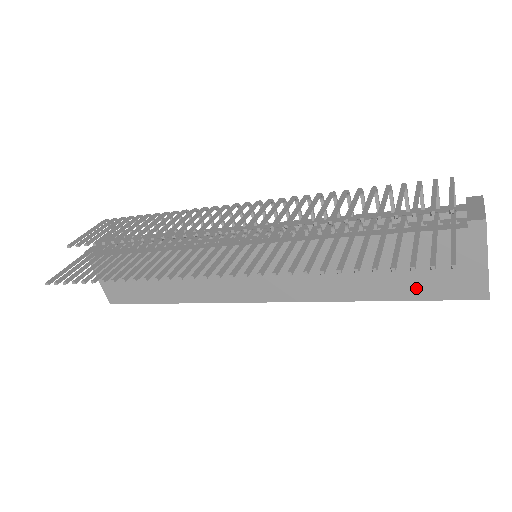
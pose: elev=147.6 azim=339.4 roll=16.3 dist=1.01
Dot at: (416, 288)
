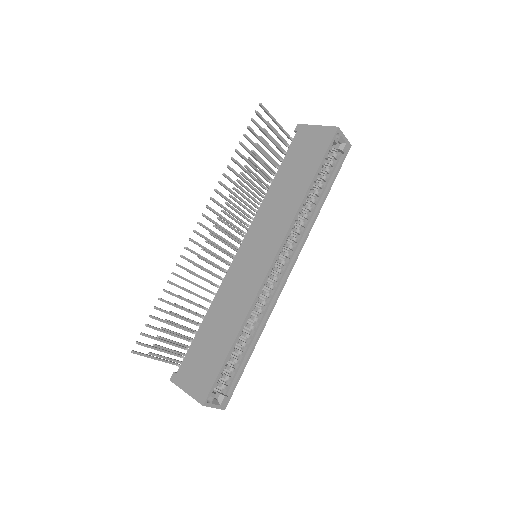
Dot at: (314, 161)
